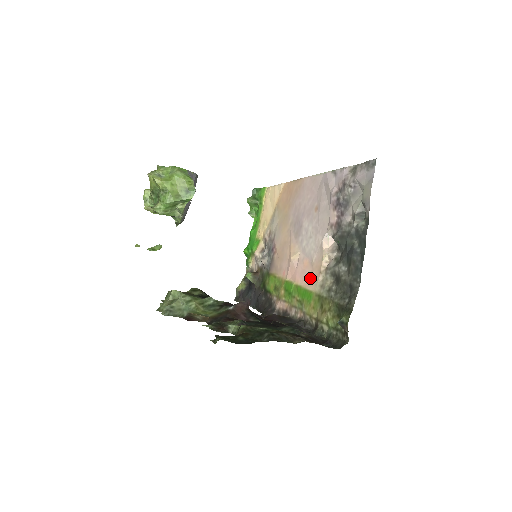
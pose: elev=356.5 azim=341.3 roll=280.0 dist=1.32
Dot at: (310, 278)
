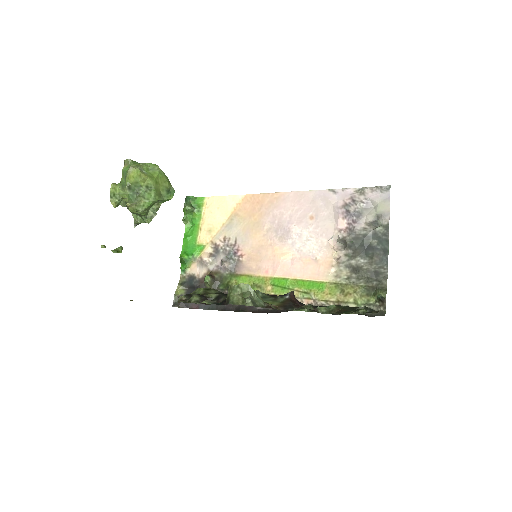
Dot at: (316, 272)
